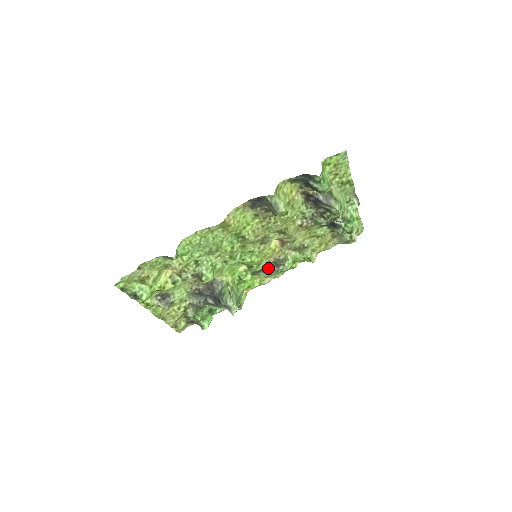
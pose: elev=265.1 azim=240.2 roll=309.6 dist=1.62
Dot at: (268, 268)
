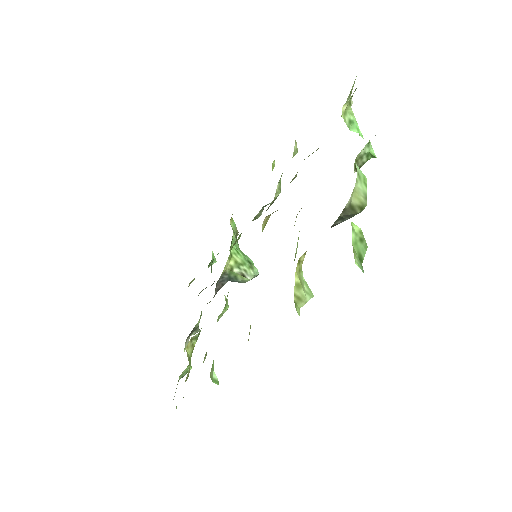
Dot at: (256, 216)
